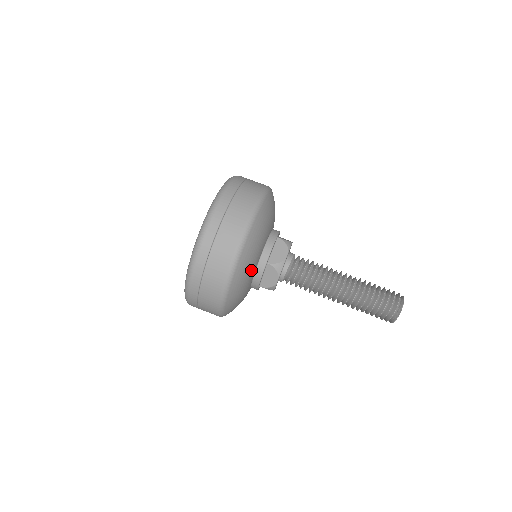
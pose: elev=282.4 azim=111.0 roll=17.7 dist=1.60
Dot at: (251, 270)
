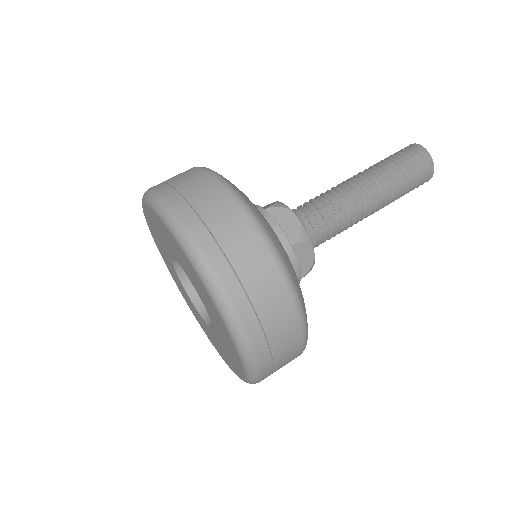
Dot at: occluded
